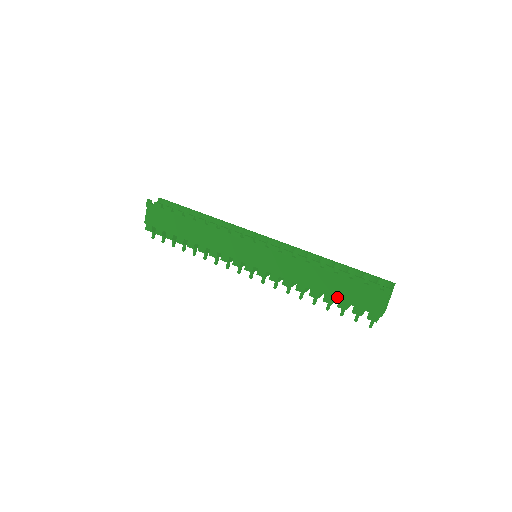
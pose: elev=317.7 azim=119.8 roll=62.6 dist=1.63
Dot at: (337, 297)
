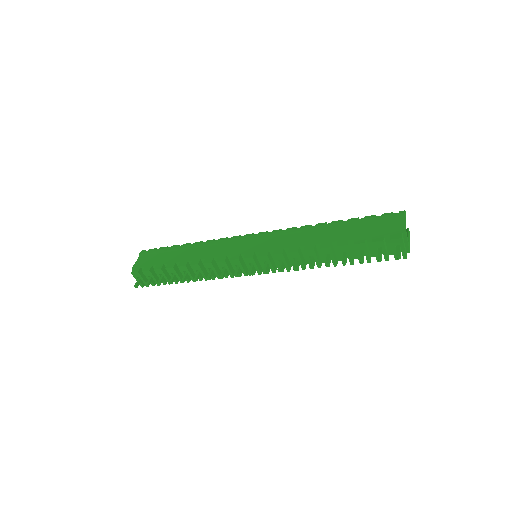
Dot at: (352, 237)
